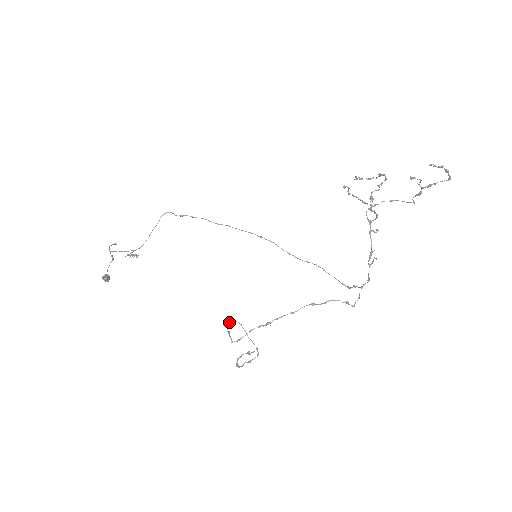
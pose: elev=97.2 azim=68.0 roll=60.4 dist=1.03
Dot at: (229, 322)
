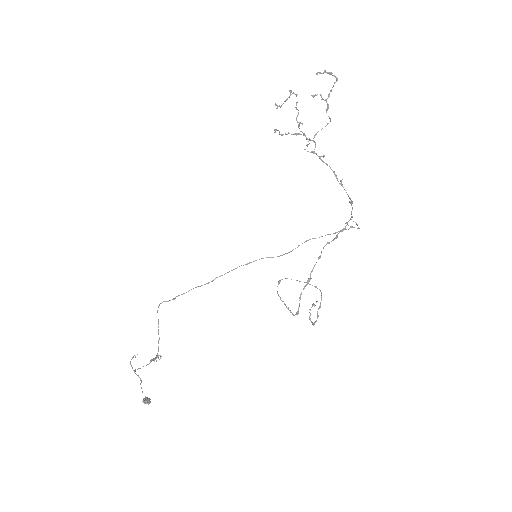
Dot at: occluded
